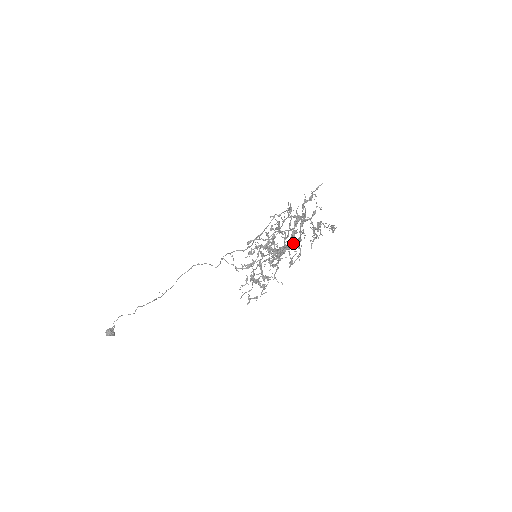
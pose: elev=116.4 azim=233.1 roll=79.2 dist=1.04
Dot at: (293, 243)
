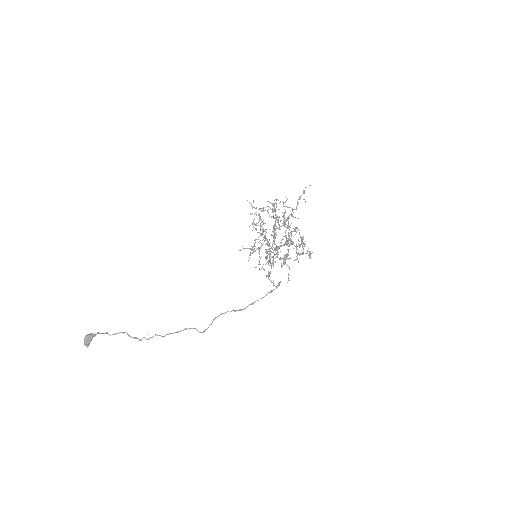
Dot at: occluded
